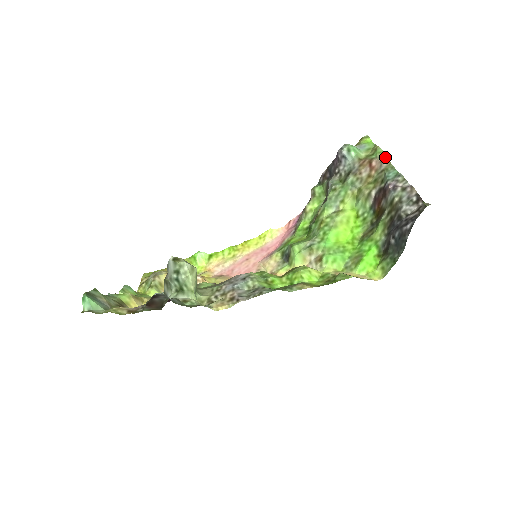
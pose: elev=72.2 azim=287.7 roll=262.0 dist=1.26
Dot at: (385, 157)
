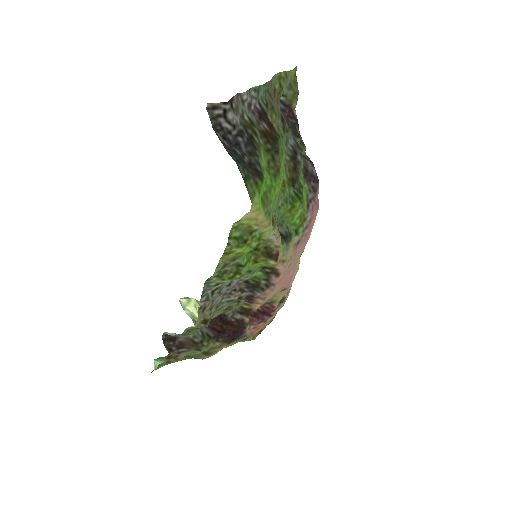
Dot at: (272, 79)
